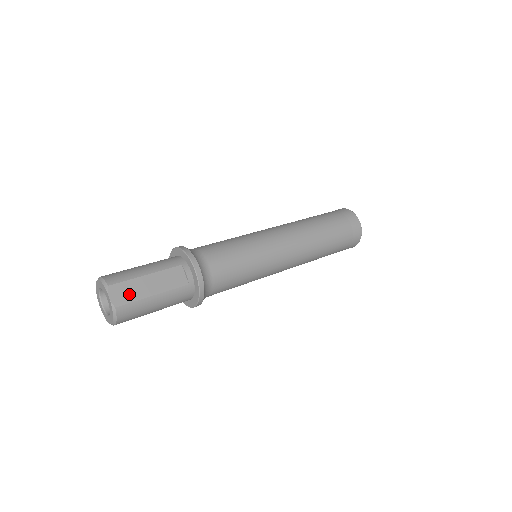
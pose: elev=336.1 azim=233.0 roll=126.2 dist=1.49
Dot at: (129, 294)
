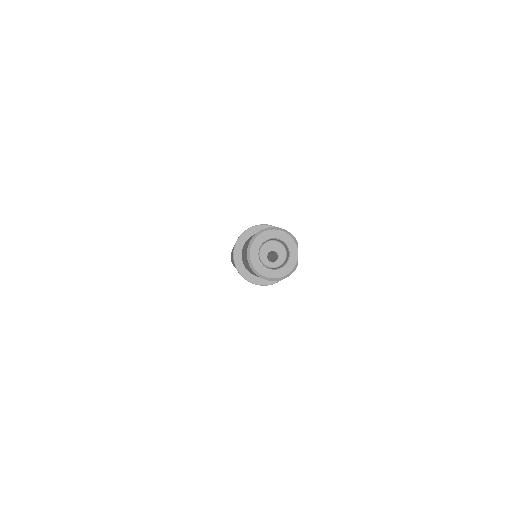
Dot at: occluded
